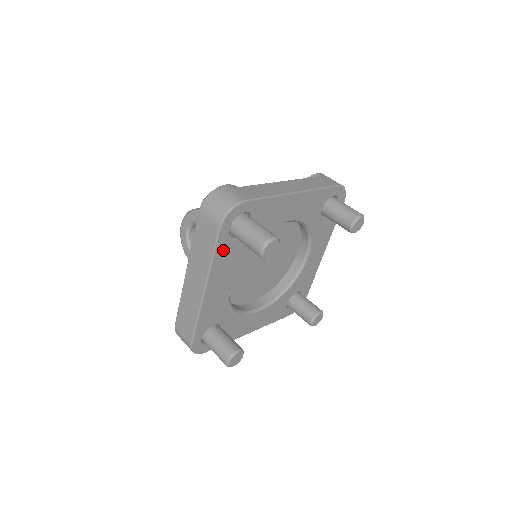
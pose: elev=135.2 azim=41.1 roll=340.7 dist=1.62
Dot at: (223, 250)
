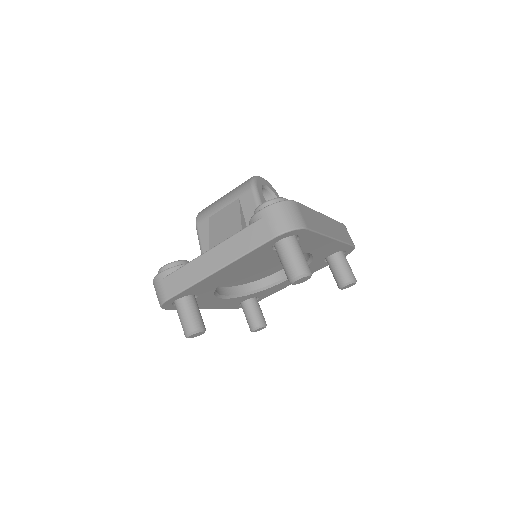
Dot at: occluded
